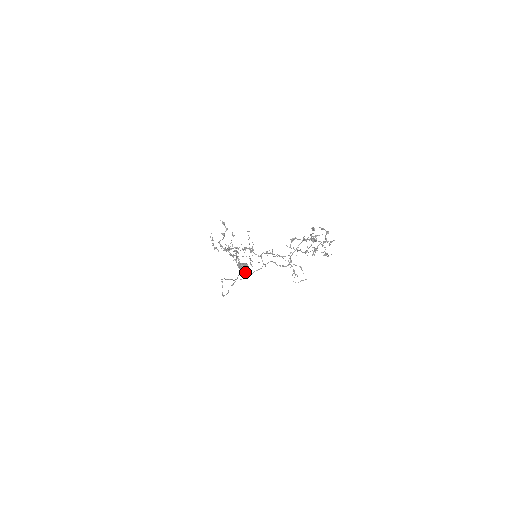
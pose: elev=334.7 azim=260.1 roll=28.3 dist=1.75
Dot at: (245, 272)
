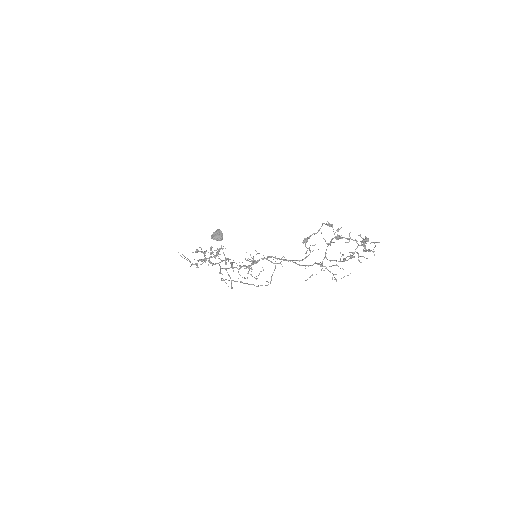
Dot at: occluded
